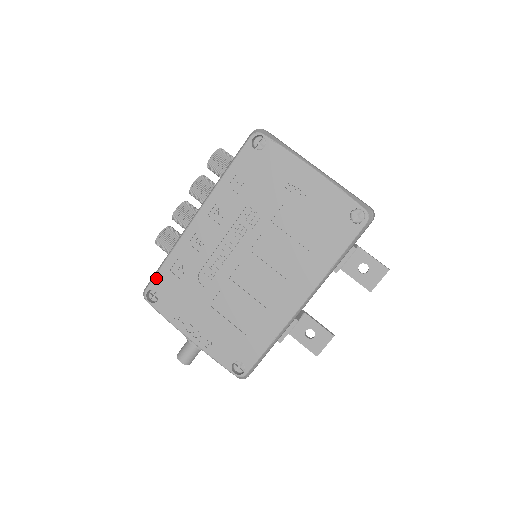
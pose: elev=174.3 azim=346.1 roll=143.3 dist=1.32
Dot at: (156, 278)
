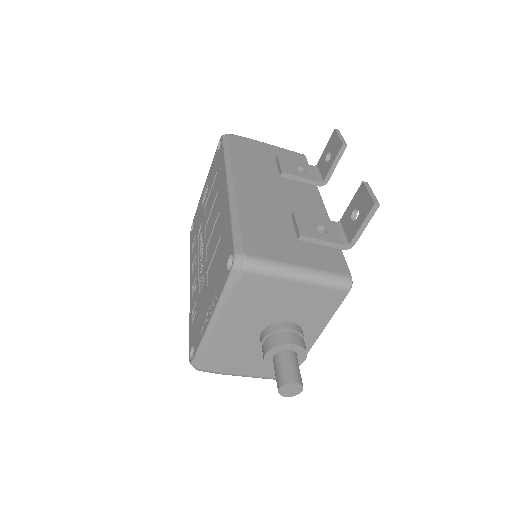
Dot at: (190, 343)
